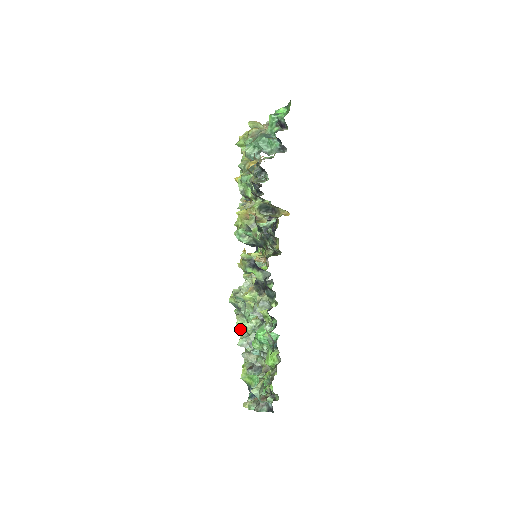
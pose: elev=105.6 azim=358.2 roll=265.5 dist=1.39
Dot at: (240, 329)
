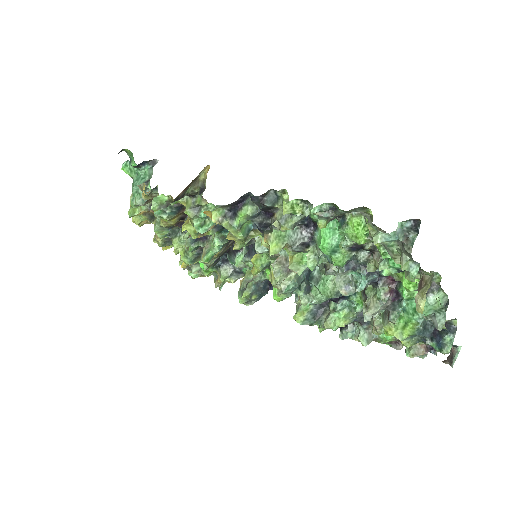
Dot at: occluded
